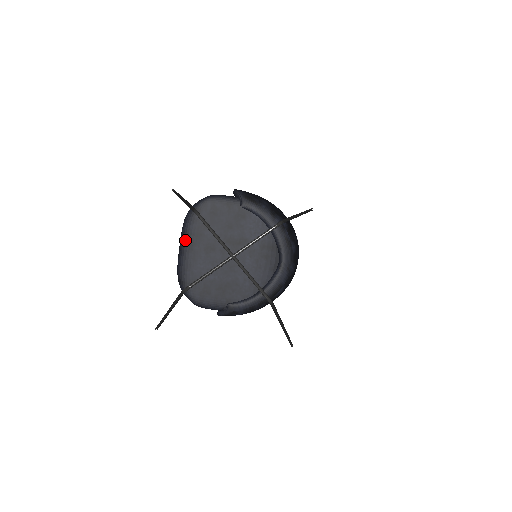
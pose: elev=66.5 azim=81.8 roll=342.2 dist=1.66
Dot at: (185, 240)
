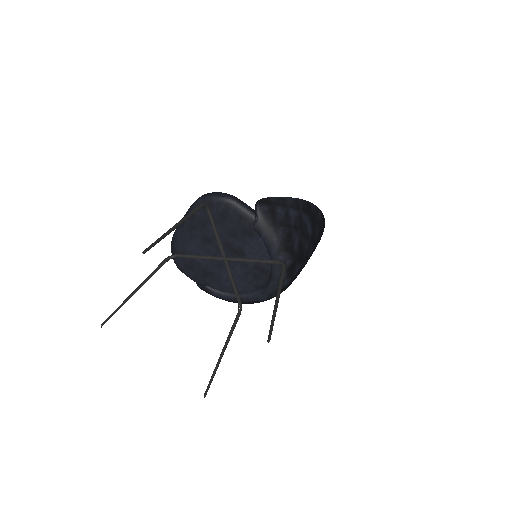
Dot at: (188, 219)
